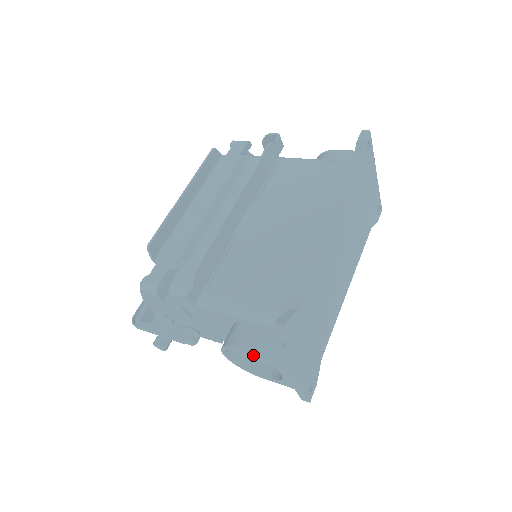
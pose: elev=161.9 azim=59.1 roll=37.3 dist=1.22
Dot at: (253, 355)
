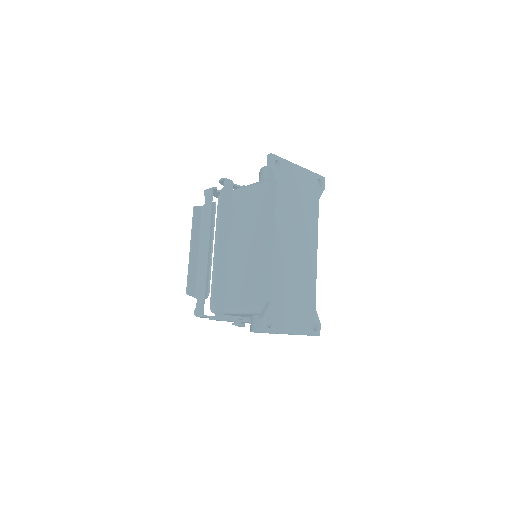
Dot at: occluded
